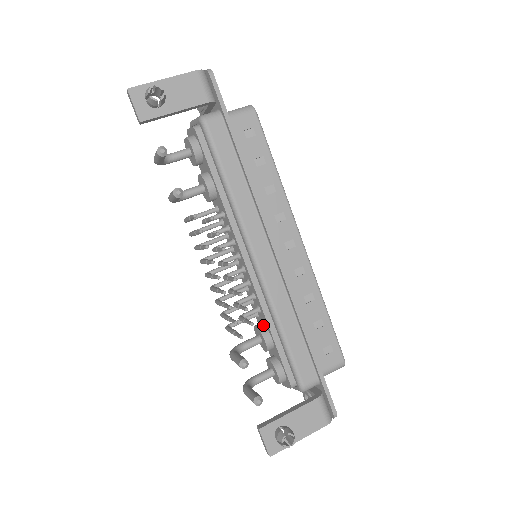
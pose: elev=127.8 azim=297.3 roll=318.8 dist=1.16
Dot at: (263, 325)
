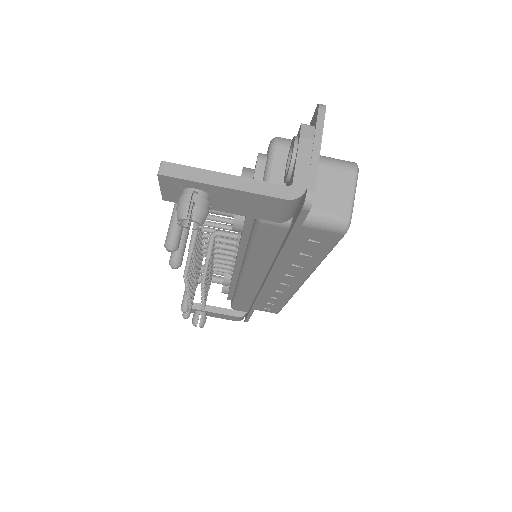
Dot at: (230, 275)
